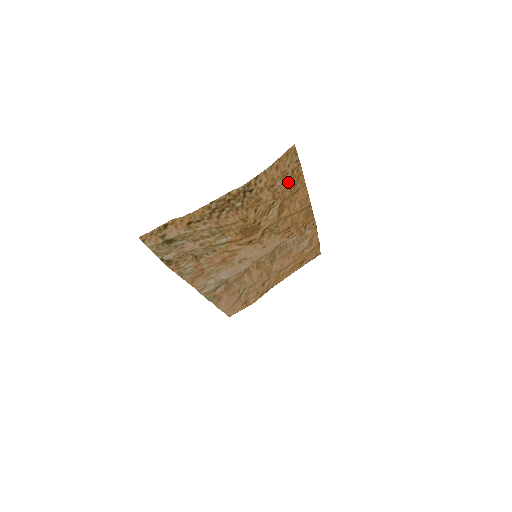
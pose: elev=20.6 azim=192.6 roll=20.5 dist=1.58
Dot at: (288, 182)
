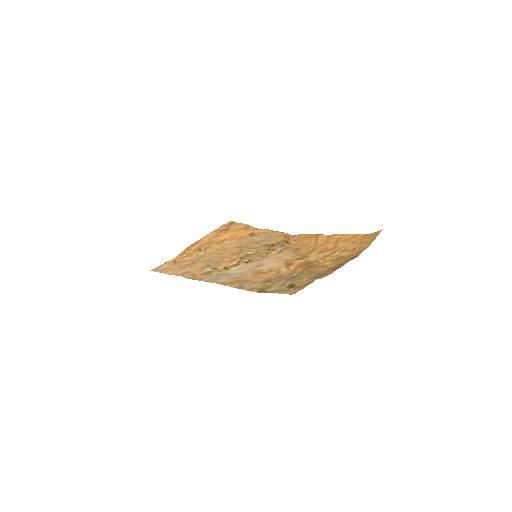
Dot at: (353, 242)
